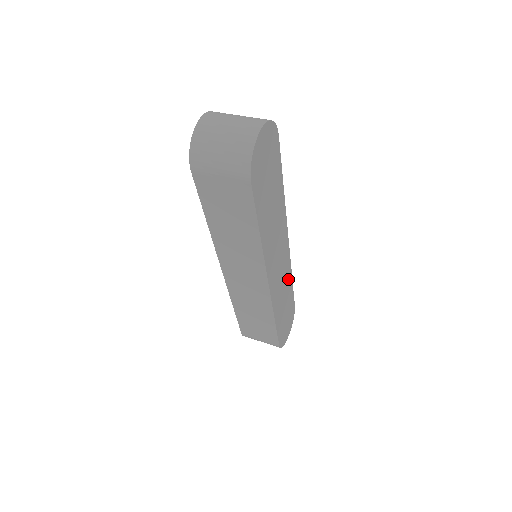
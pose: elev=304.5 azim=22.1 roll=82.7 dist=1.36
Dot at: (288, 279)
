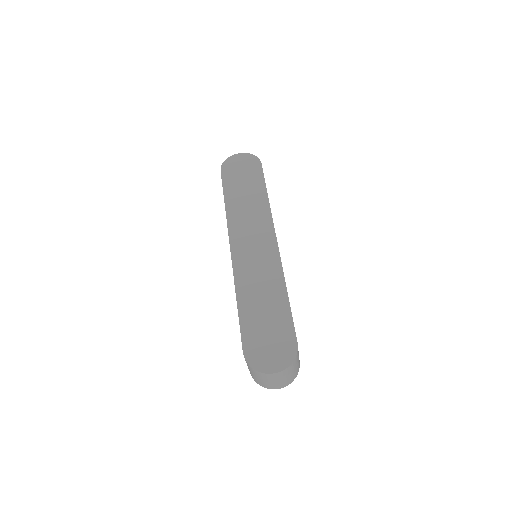
Dot at: occluded
